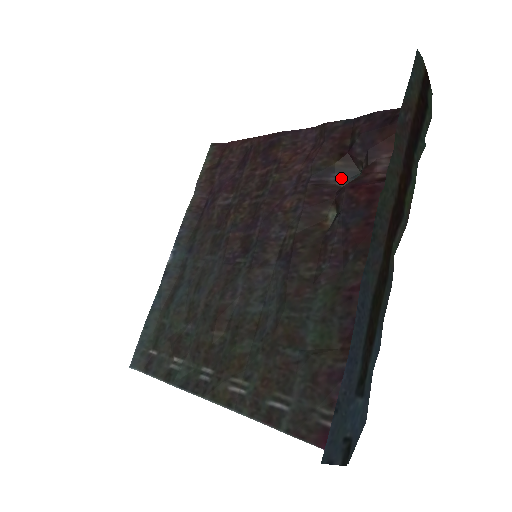
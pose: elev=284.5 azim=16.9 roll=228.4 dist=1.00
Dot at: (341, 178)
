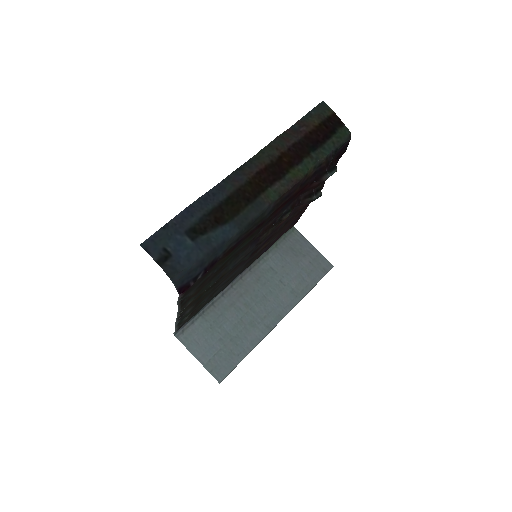
Dot at: occluded
